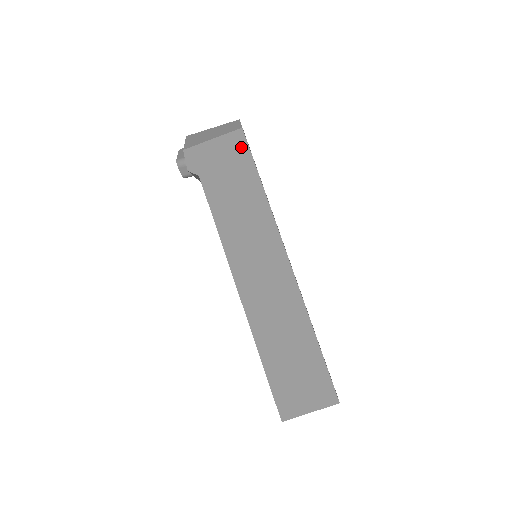
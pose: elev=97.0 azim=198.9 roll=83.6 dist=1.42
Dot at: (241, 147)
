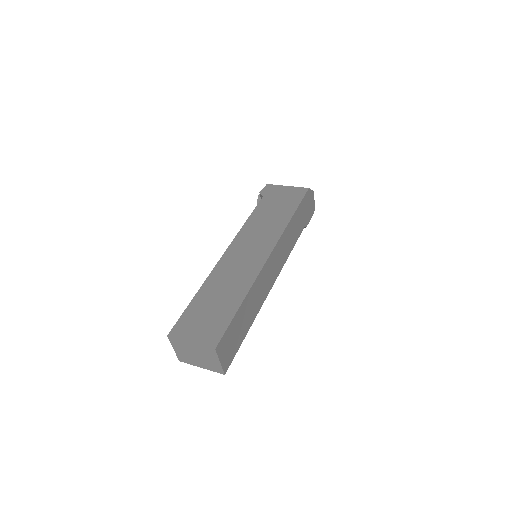
Dot at: (299, 195)
